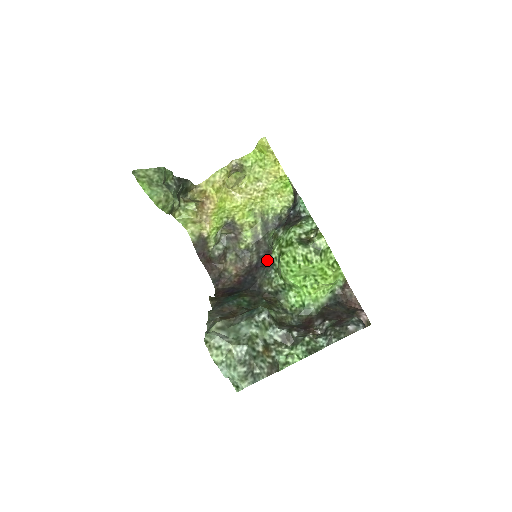
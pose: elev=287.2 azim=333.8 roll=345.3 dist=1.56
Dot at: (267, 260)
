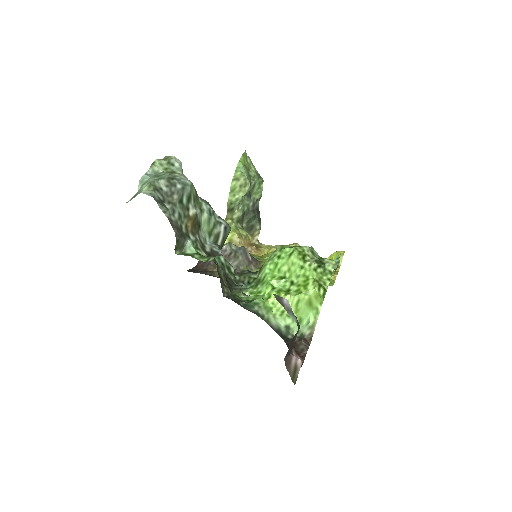
Dot at: occluded
